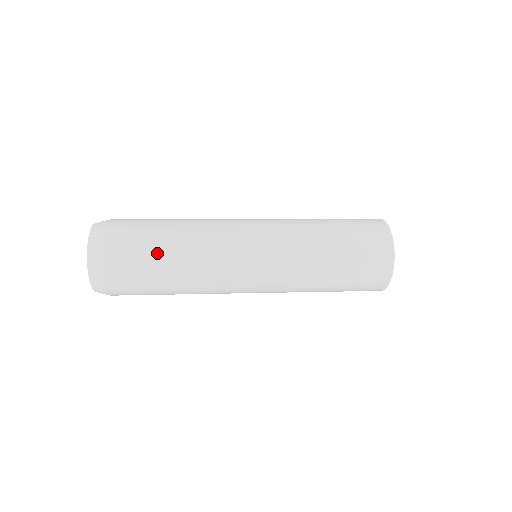
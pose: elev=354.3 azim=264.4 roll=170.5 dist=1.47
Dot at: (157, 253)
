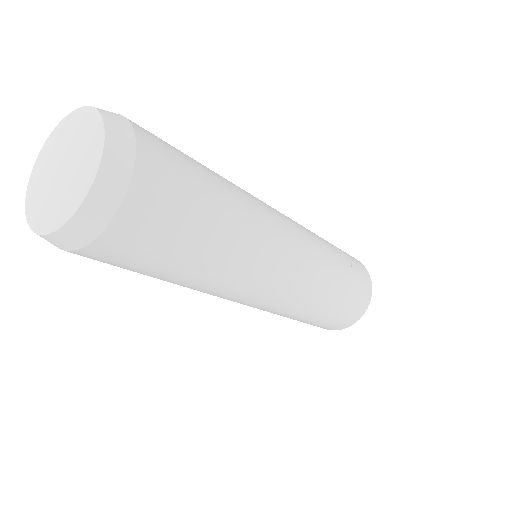
Dot at: (193, 241)
